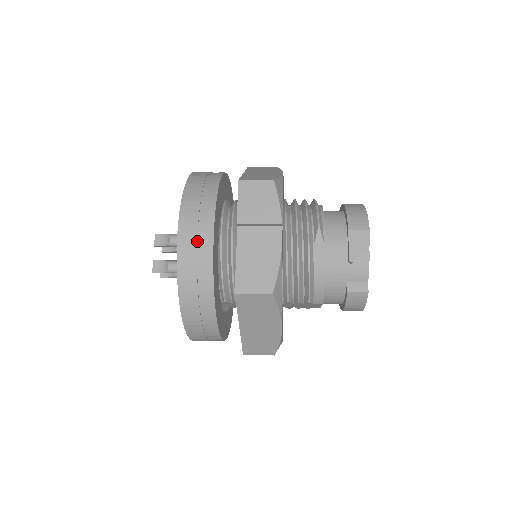
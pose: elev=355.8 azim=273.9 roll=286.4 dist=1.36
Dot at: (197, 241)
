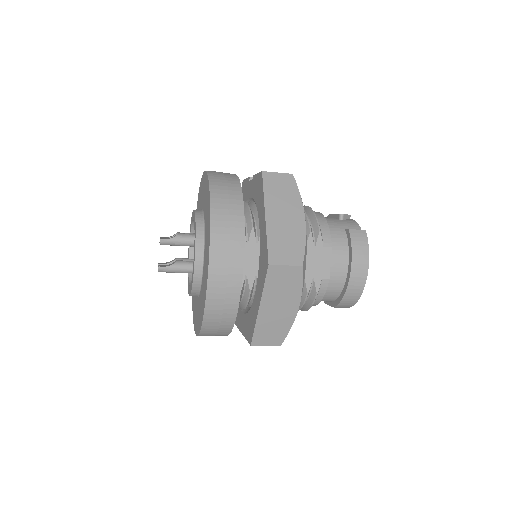
Dot at: occluded
